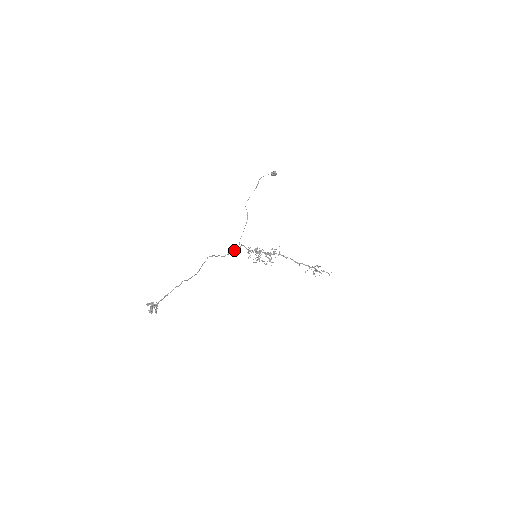
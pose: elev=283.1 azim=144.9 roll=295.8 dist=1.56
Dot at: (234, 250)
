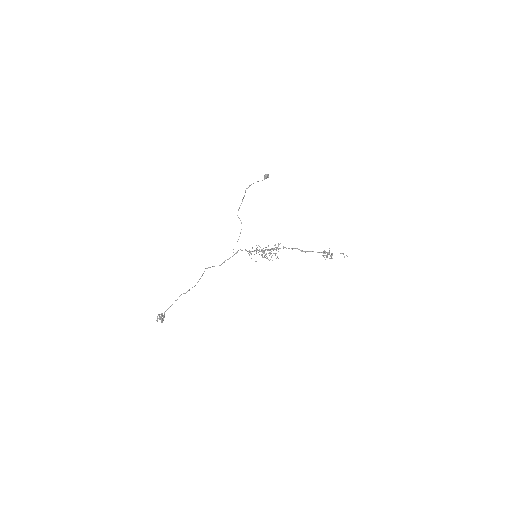
Dot at: (229, 258)
